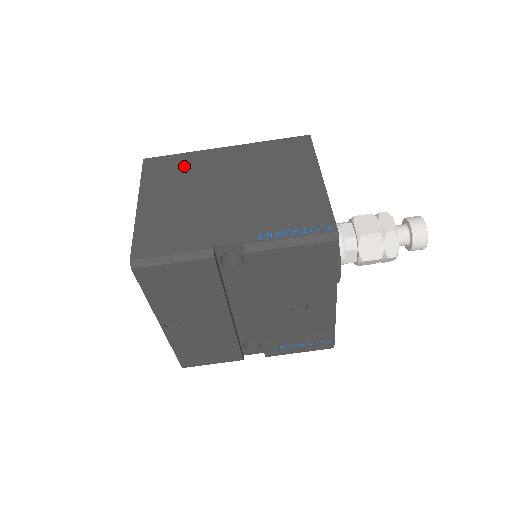
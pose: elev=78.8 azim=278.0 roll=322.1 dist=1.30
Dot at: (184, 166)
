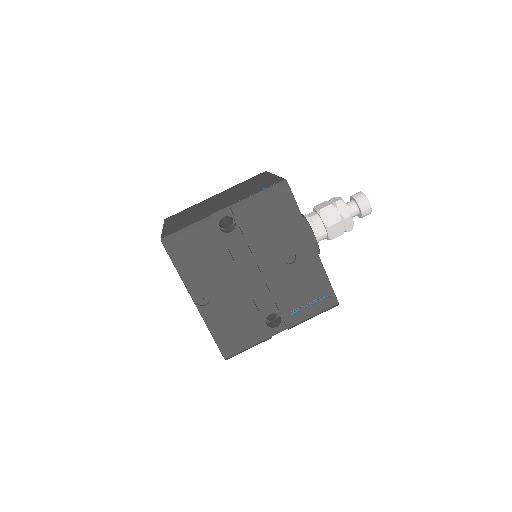
Dot at: (190, 209)
